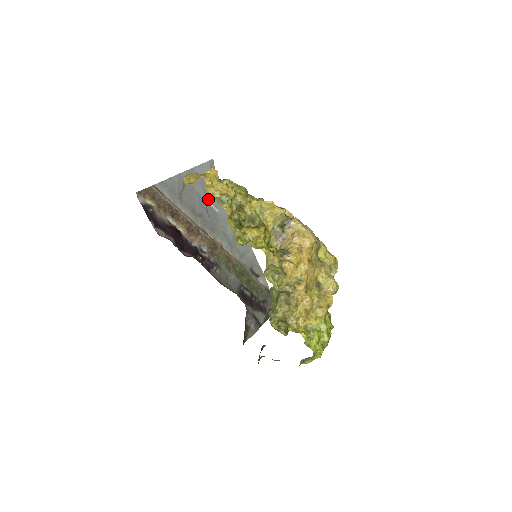
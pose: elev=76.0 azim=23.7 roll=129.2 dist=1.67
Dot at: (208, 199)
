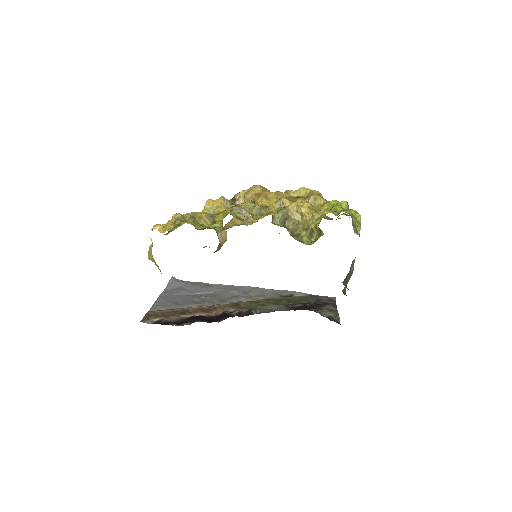
Dot at: (197, 293)
